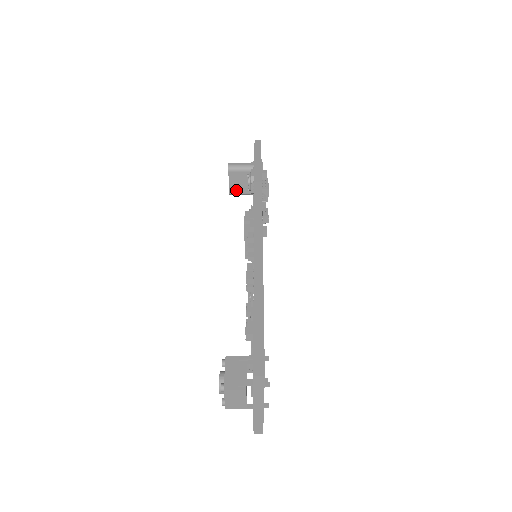
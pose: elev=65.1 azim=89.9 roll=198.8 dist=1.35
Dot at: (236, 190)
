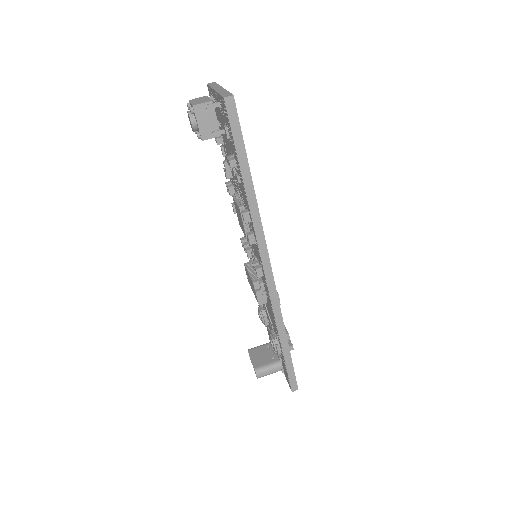
Dot at: (260, 364)
